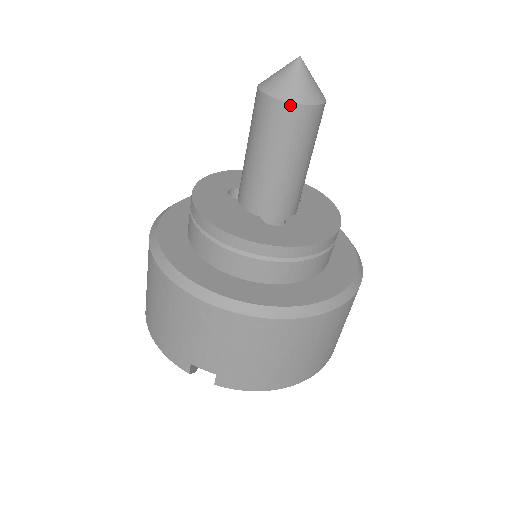
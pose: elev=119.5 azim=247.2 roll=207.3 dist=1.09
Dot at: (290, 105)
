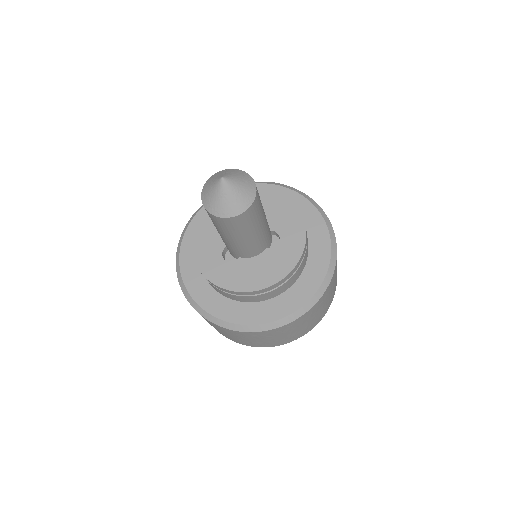
Dot at: (205, 209)
